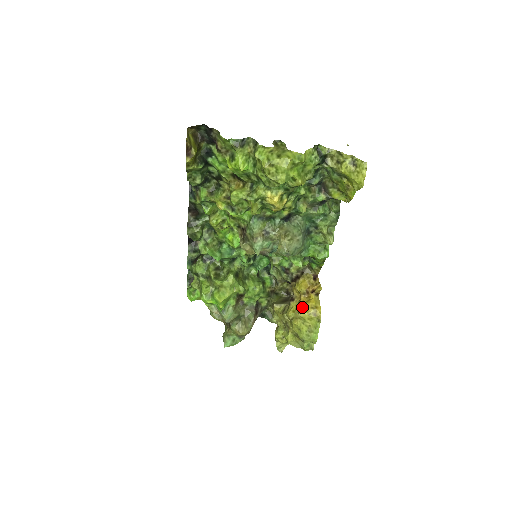
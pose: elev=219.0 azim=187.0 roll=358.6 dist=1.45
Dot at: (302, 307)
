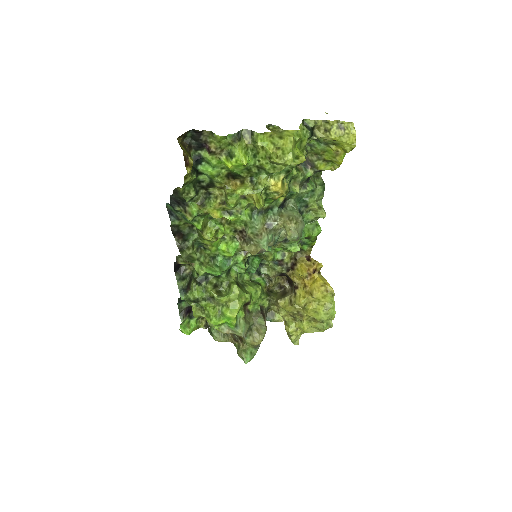
Dot at: (311, 289)
